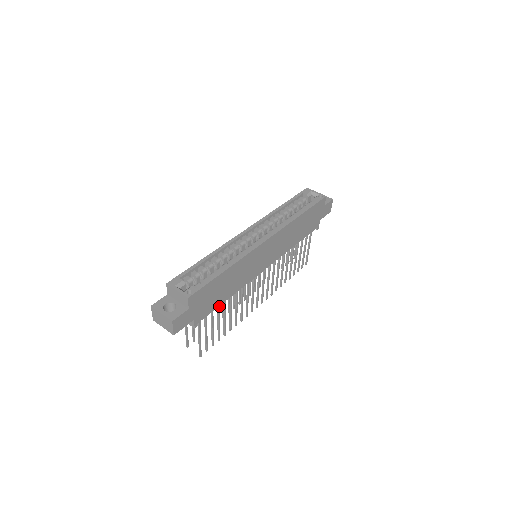
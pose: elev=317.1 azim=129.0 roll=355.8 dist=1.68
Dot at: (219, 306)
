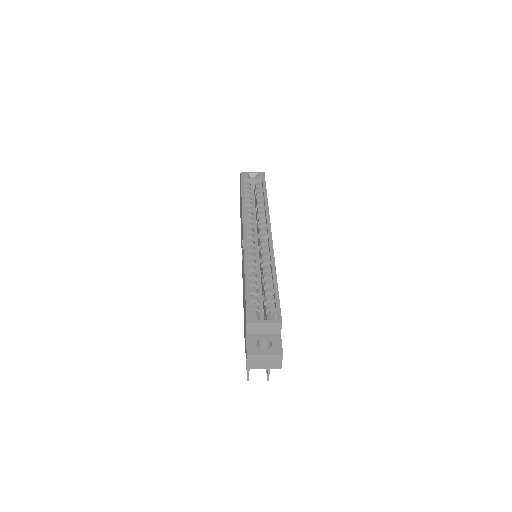
Dot at: occluded
